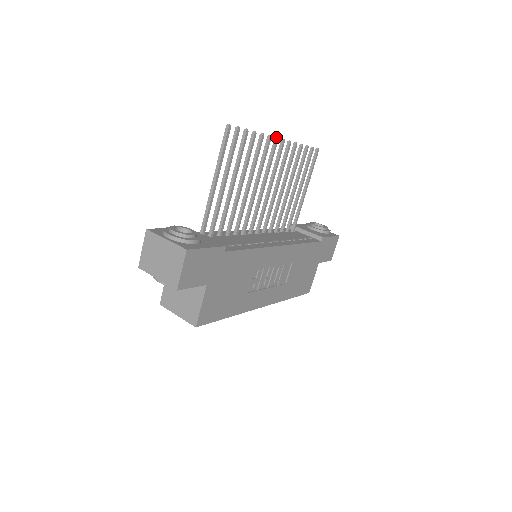
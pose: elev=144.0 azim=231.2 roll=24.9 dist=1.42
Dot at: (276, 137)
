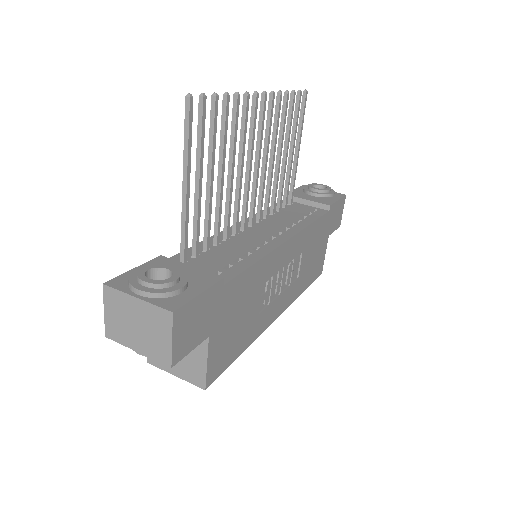
Dot at: (255, 92)
